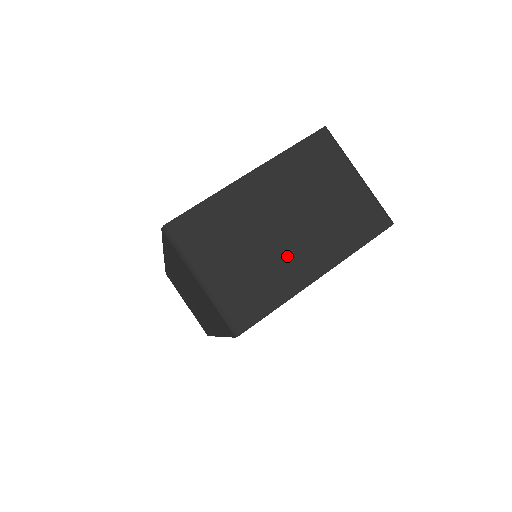
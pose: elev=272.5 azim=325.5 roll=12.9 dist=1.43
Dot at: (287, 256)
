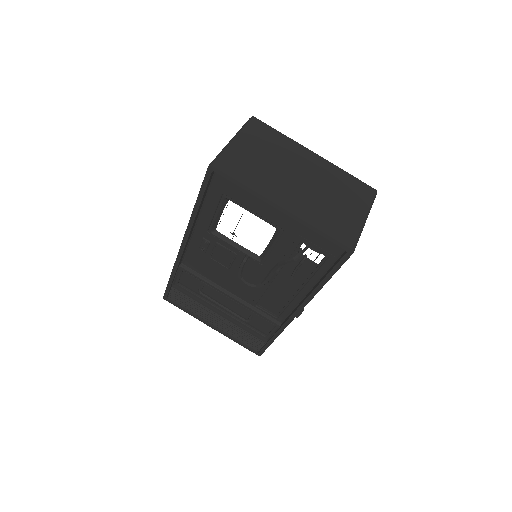
Dot at: (281, 184)
